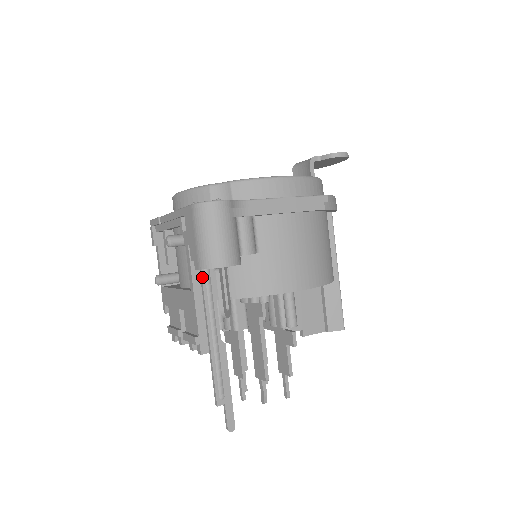
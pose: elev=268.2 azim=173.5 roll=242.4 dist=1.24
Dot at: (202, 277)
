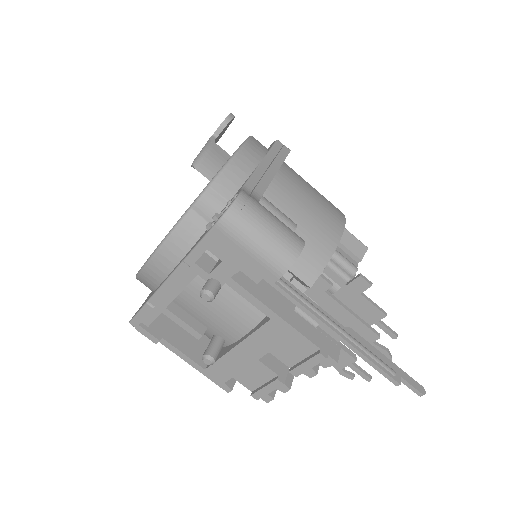
Dot at: (281, 288)
